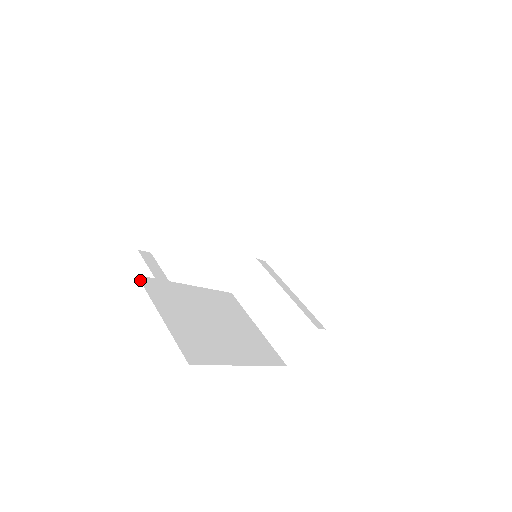
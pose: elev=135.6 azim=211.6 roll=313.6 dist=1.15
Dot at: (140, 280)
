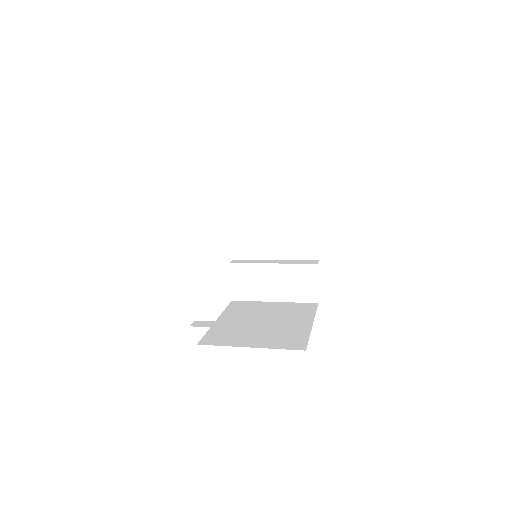
Dot at: occluded
